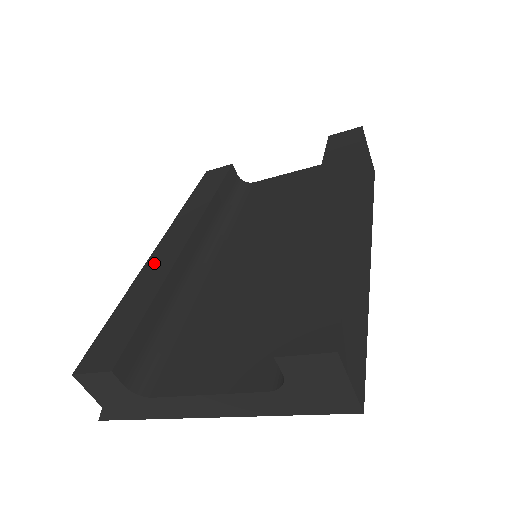
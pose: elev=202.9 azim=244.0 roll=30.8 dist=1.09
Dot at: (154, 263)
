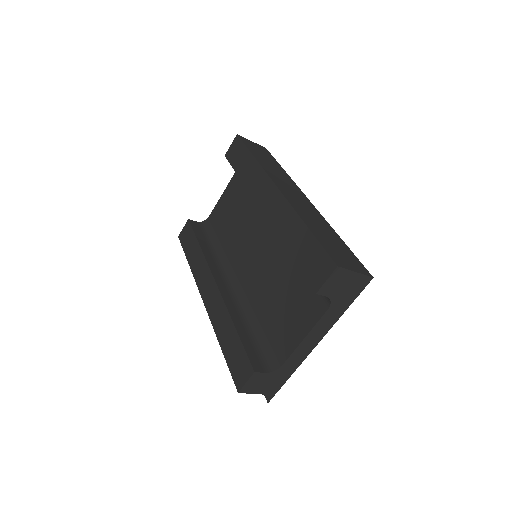
Dot at: (213, 311)
